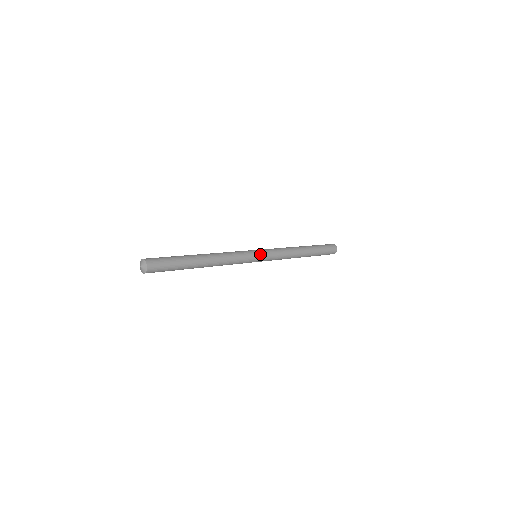
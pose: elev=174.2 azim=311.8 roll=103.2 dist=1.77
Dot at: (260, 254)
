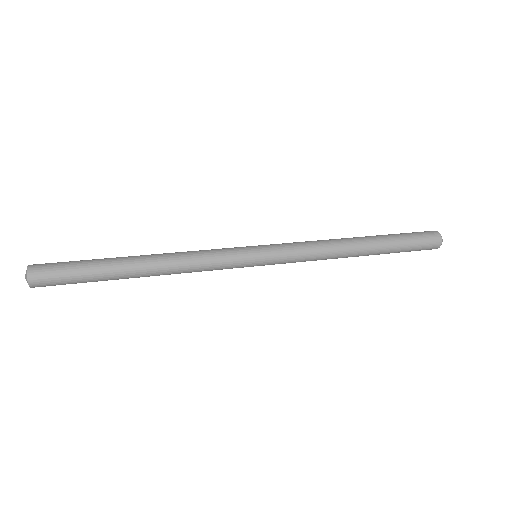
Dot at: (258, 248)
